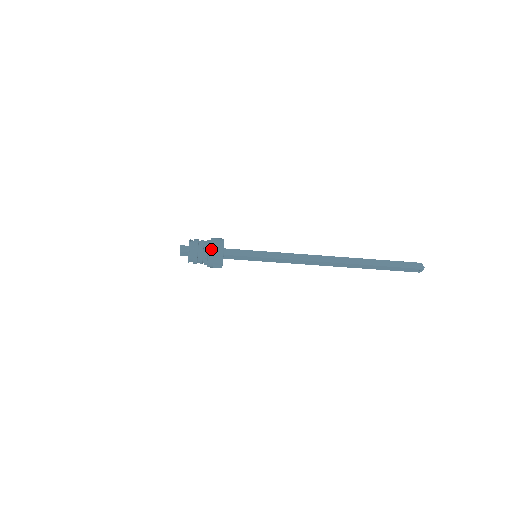
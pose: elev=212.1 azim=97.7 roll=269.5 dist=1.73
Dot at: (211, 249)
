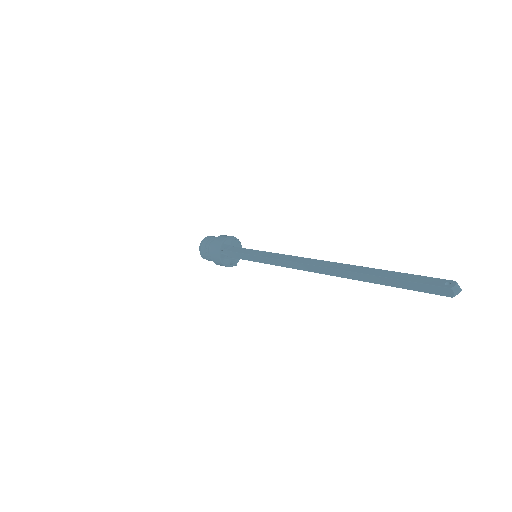
Dot at: (215, 263)
